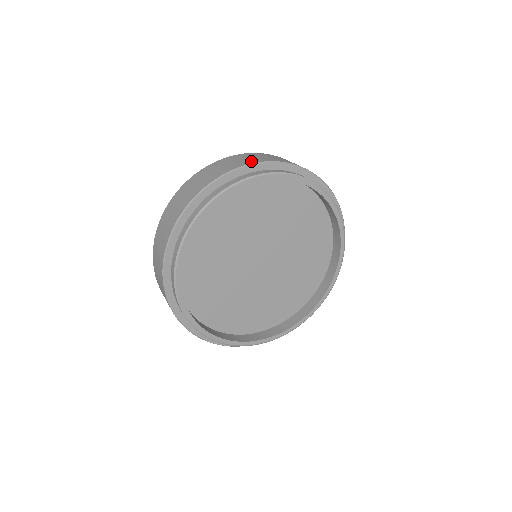
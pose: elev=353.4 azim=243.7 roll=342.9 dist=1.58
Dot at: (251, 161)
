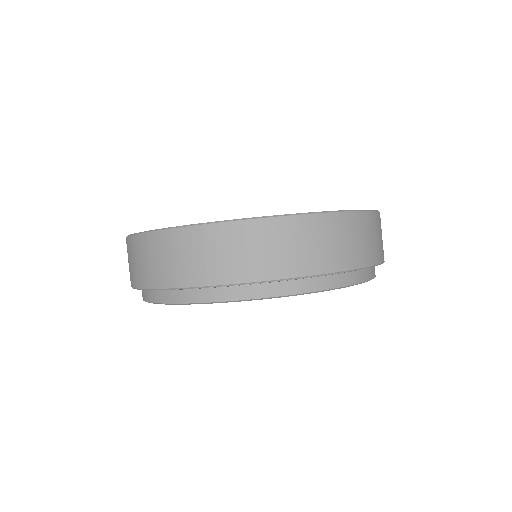
Dot at: (293, 268)
